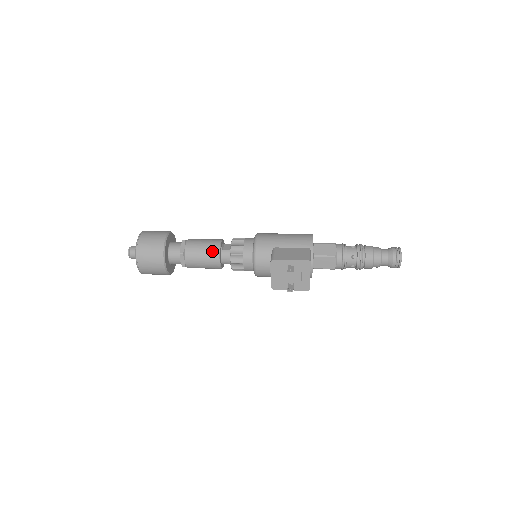
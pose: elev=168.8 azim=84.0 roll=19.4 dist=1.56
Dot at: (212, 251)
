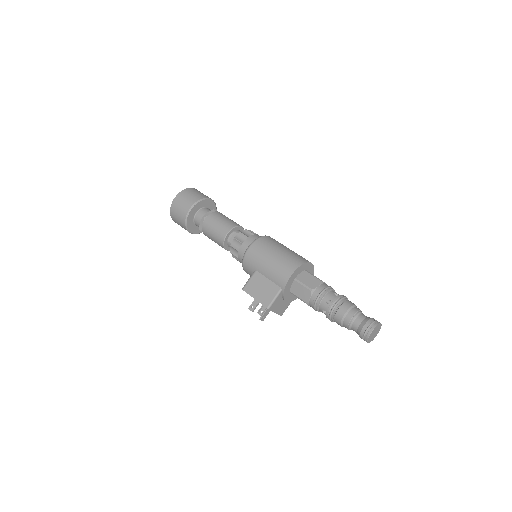
Dot at: (218, 241)
